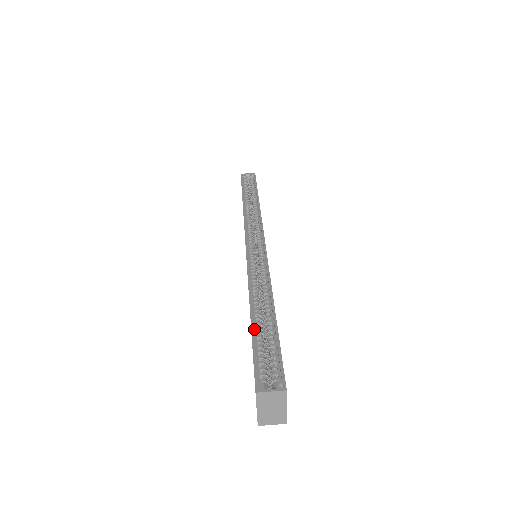
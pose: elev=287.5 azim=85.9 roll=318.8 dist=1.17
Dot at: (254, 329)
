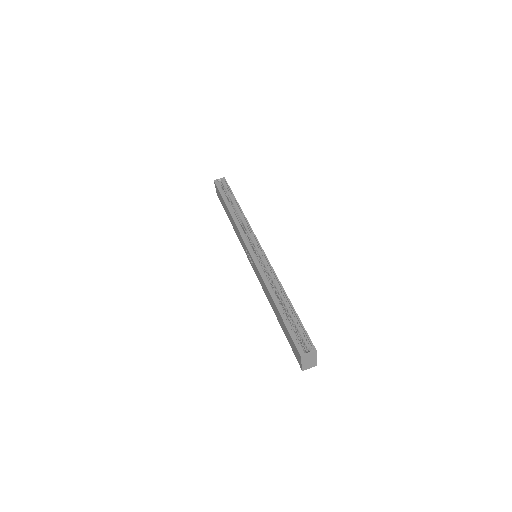
Dot at: (283, 317)
